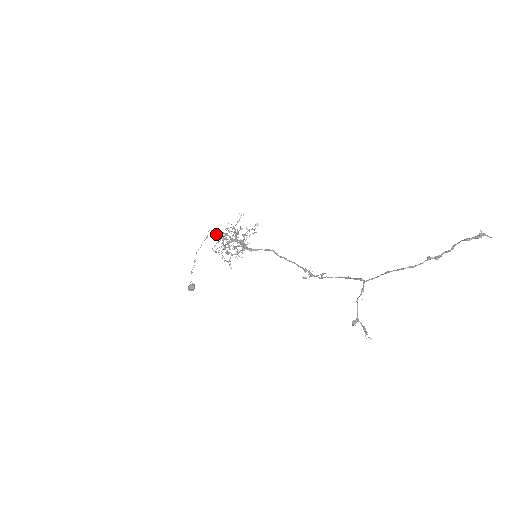
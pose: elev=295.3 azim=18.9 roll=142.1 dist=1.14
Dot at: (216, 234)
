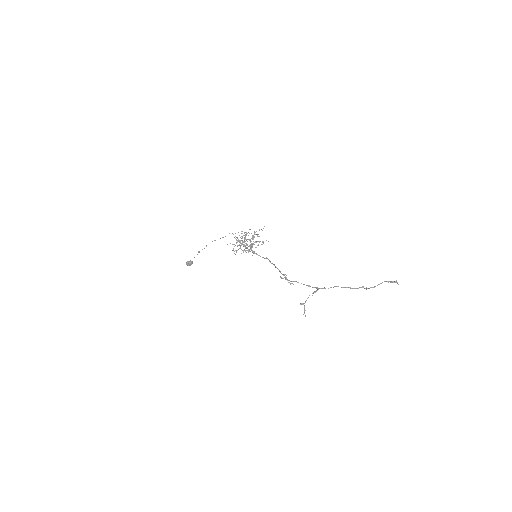
Dot at: (235, 236)
